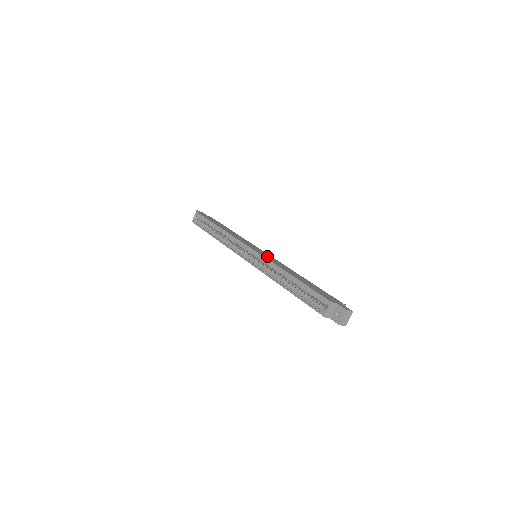
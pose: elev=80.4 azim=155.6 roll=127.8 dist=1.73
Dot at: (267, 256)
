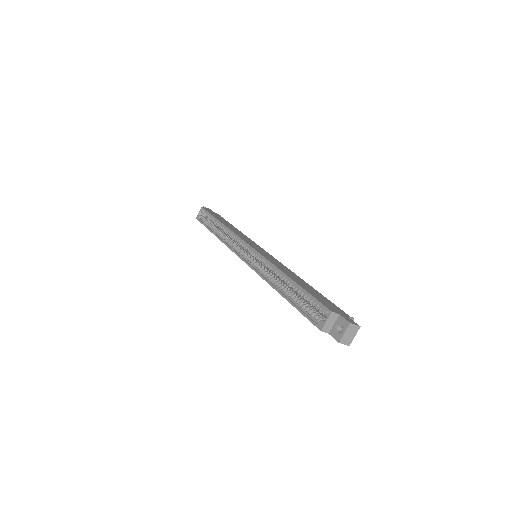
Dot at: (267, 255)
